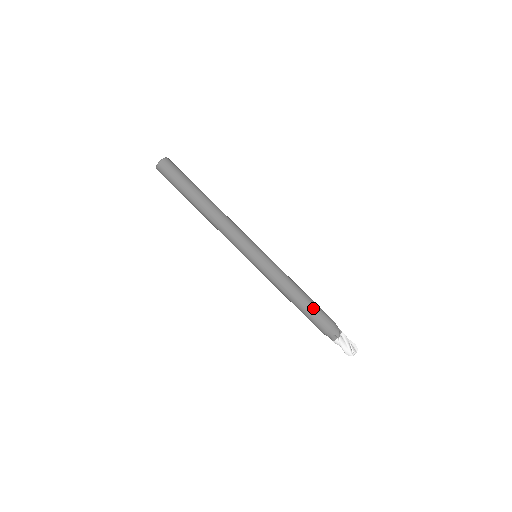
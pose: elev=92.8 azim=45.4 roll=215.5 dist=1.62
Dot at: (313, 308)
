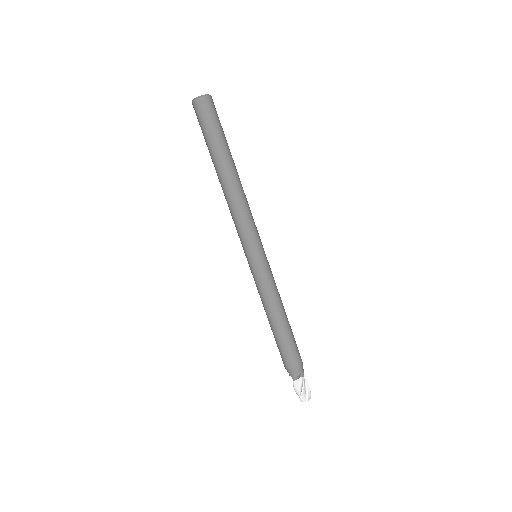
Dot at: (282, 342)
